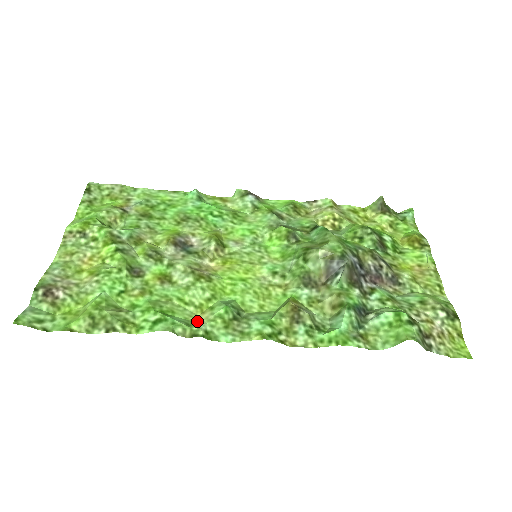
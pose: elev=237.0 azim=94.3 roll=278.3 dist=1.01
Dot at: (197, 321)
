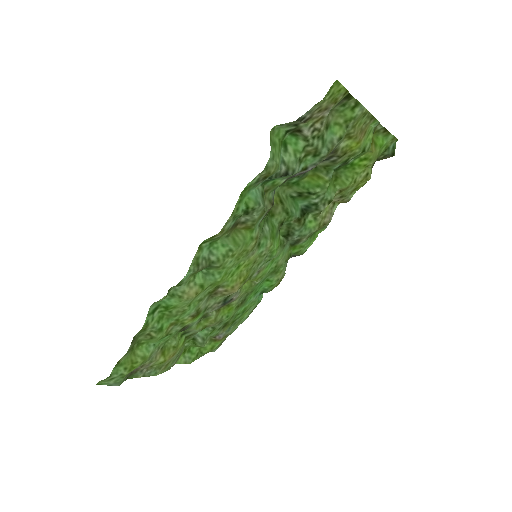
Dot at: (183, 294)
